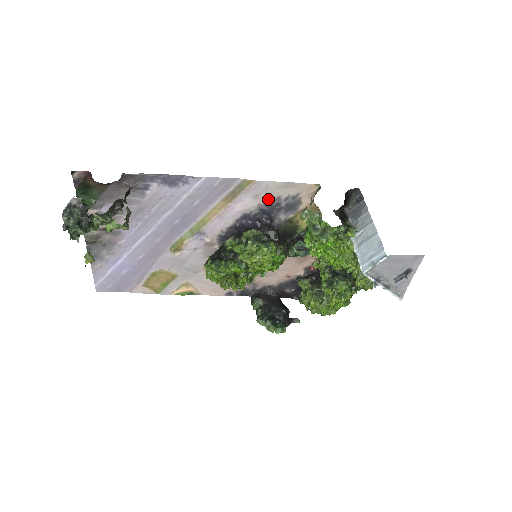
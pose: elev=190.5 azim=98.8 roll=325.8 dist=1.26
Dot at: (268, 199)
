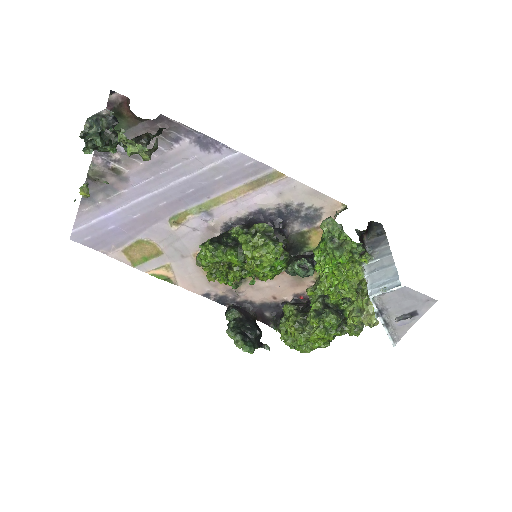
Dot at: (291, 201)
